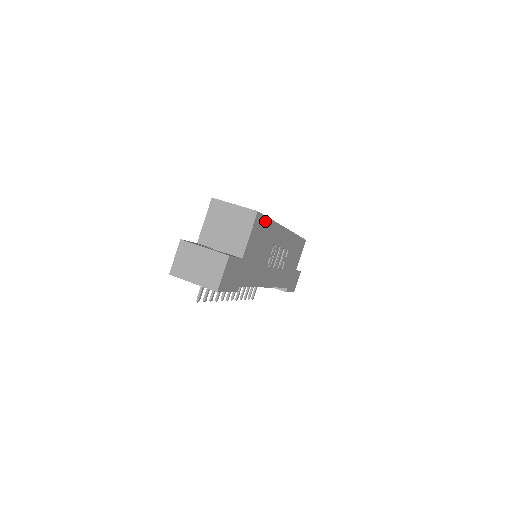
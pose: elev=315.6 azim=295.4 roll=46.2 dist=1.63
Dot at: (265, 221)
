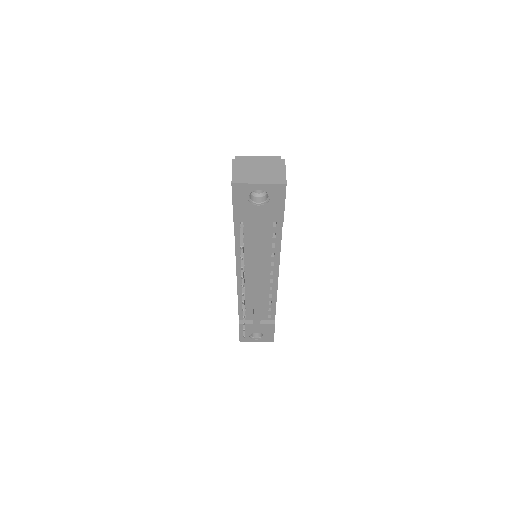
Dot at: occluded
